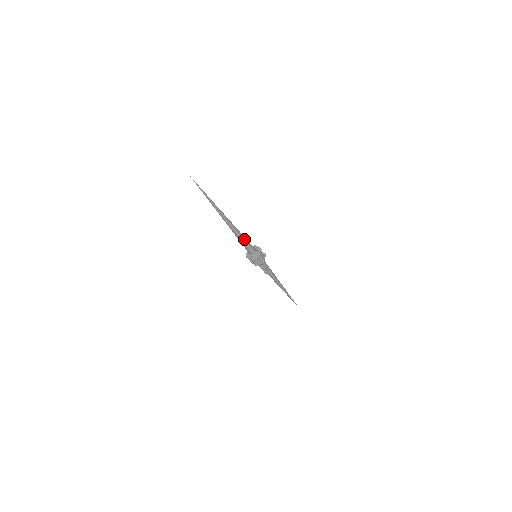
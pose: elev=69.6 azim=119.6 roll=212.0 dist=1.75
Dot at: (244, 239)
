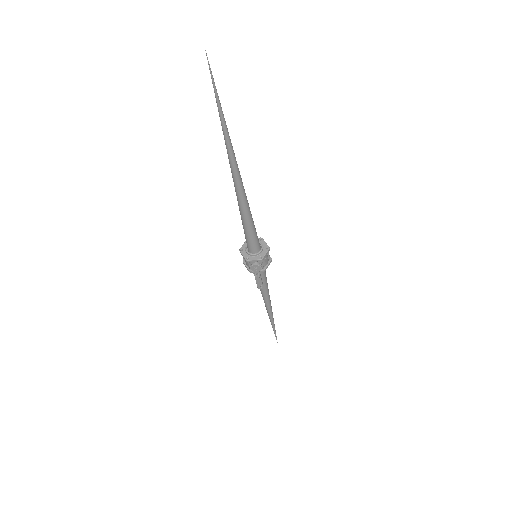
Dot at: (251, 222)
